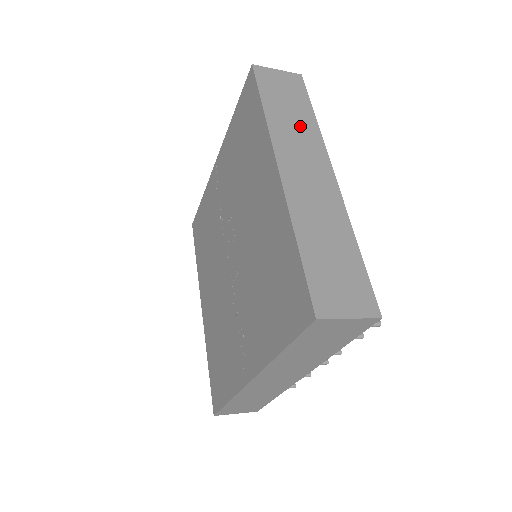
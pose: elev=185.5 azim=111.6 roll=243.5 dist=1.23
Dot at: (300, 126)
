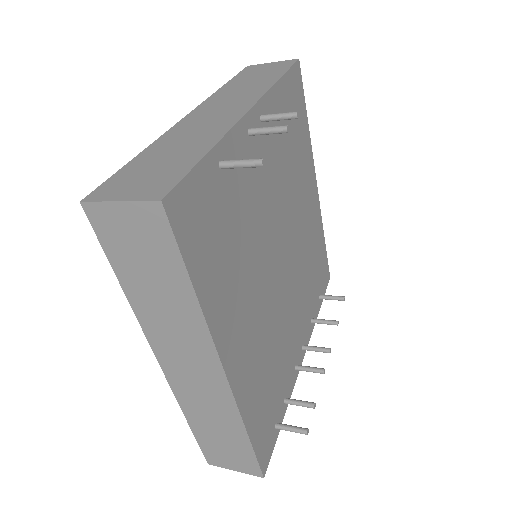
Dot at: (174, 311)
